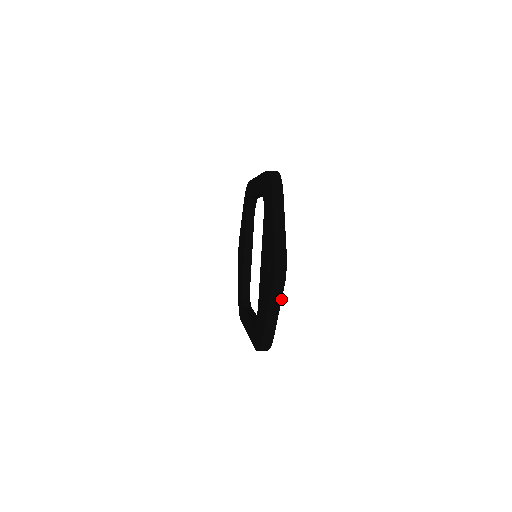
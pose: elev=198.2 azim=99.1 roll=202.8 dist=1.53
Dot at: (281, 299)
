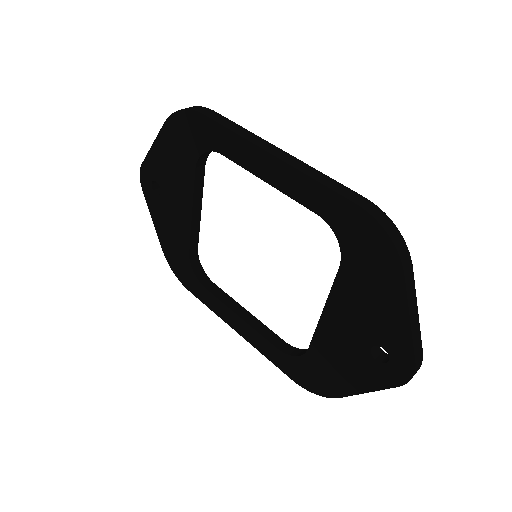
Dot at: occluded
